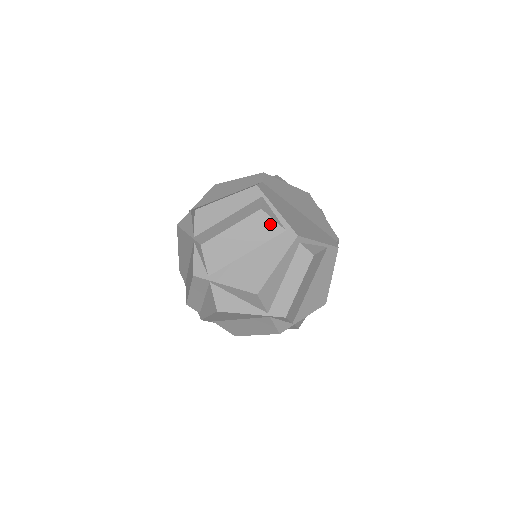
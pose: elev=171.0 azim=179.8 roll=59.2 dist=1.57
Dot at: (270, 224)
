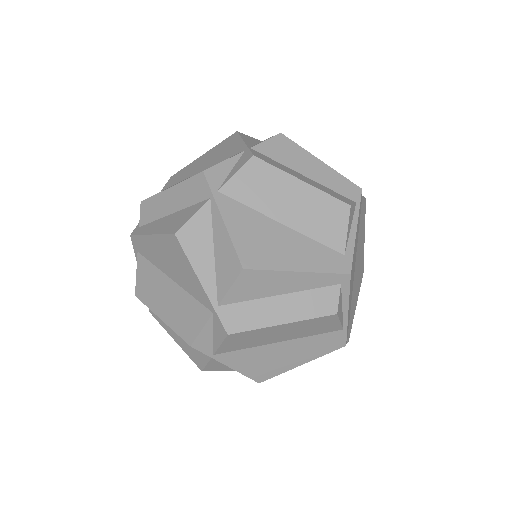
Dot at: (339, 229)
